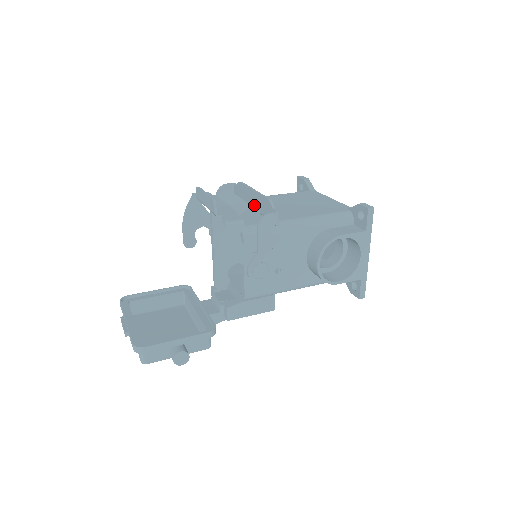
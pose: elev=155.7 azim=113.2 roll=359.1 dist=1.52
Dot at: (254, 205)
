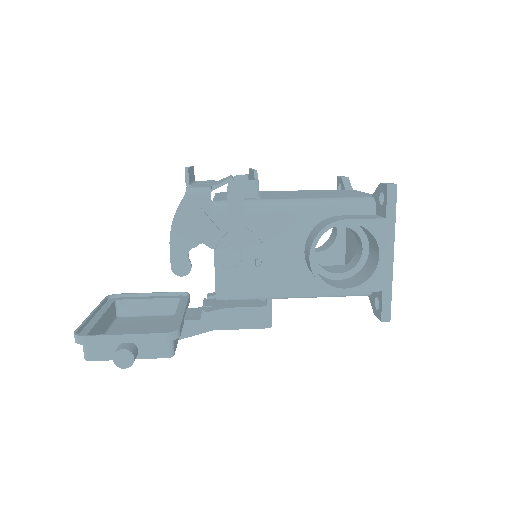
Dot at: occluded
